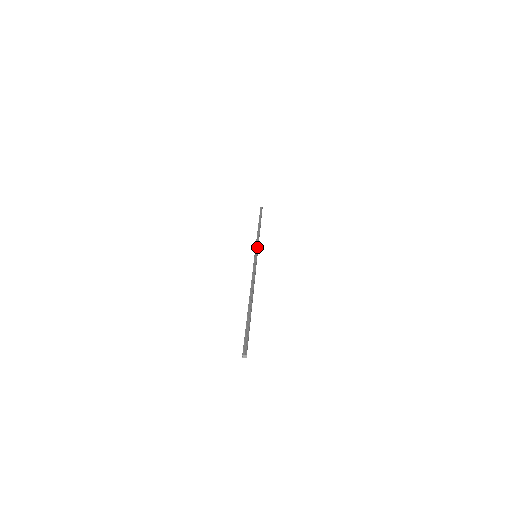
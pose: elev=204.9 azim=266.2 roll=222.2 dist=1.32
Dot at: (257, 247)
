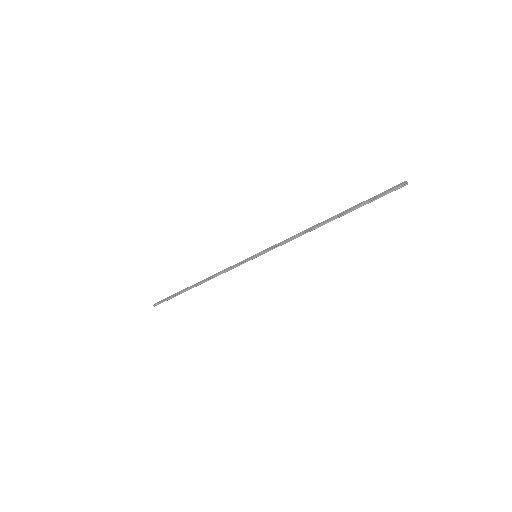
Dot at: (243, 261)
